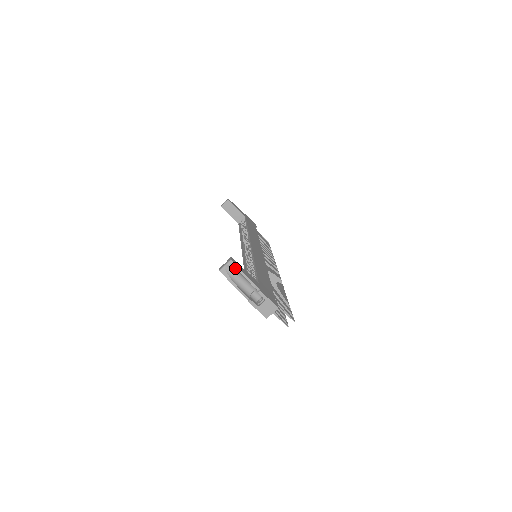
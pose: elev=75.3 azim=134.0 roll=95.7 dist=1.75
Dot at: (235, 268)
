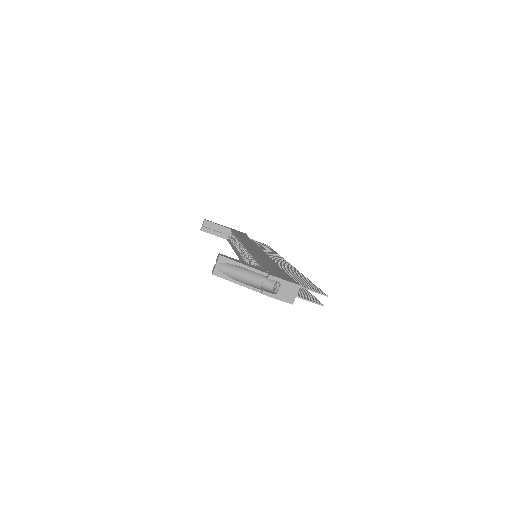
Dot at: (229, 263)
